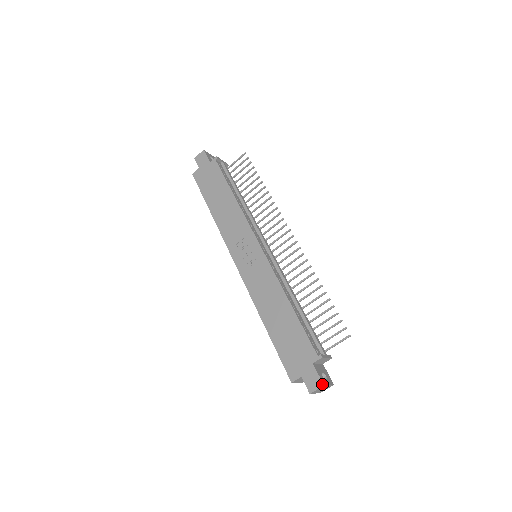
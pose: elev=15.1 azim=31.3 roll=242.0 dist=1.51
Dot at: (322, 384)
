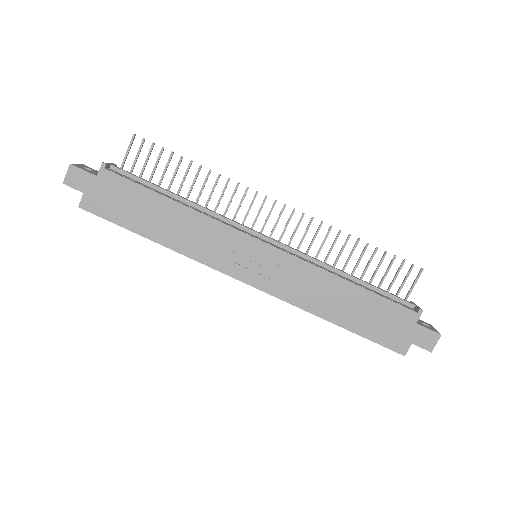
Dot at: (439, 335)
